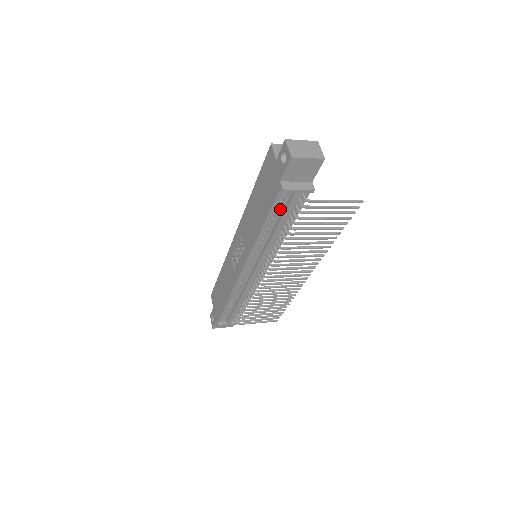
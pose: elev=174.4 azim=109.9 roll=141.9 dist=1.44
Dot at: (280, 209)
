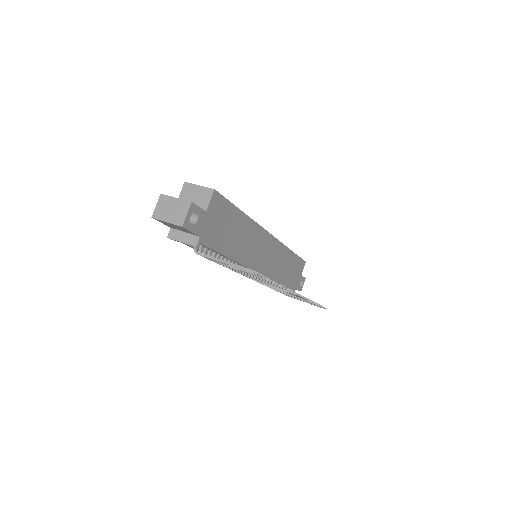
Dot at: occluded
